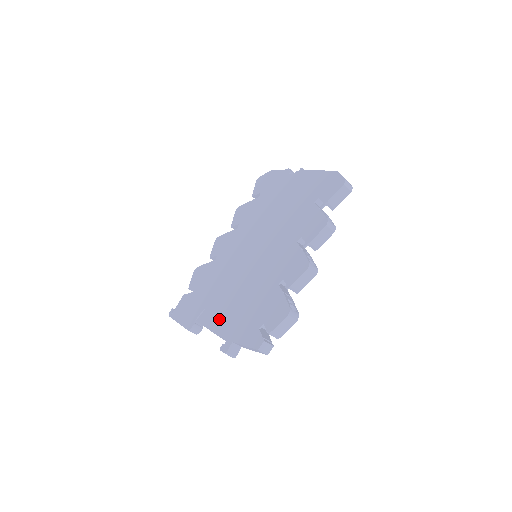
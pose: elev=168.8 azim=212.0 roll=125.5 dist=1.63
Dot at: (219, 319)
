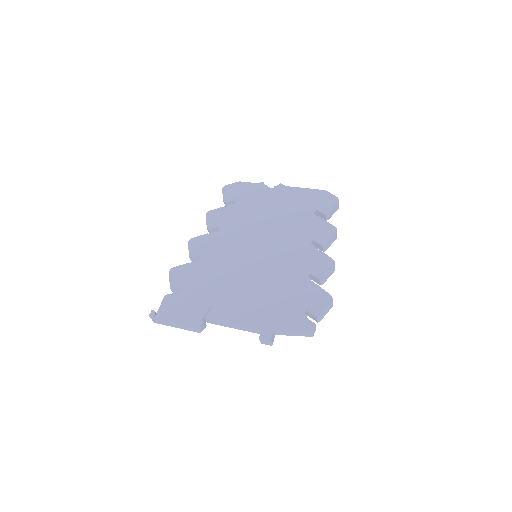
Dot at: (242, 313)
